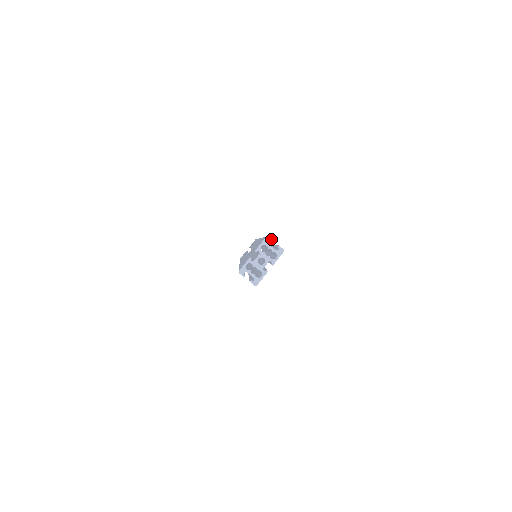
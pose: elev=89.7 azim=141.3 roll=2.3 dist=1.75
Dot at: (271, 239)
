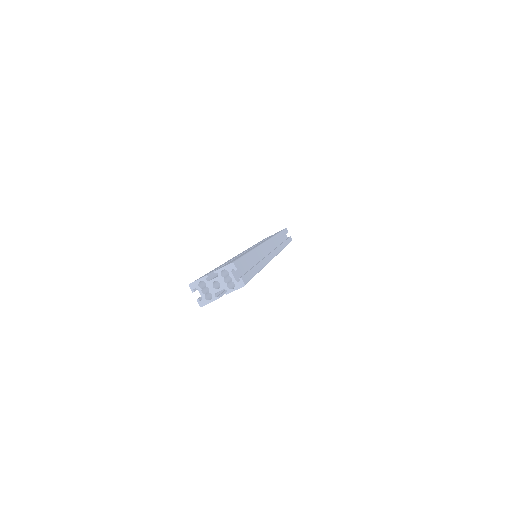
Dot at: (236, 267)
